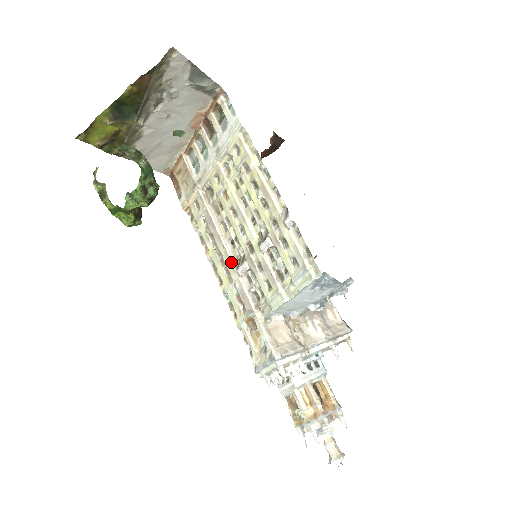
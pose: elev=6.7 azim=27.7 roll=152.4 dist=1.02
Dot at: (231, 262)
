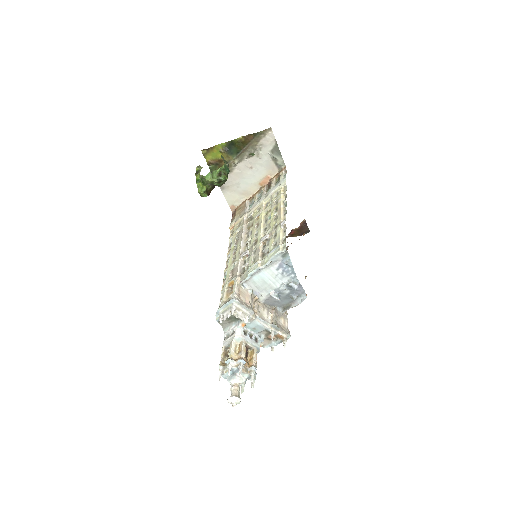
Dot at: (240, 251)
